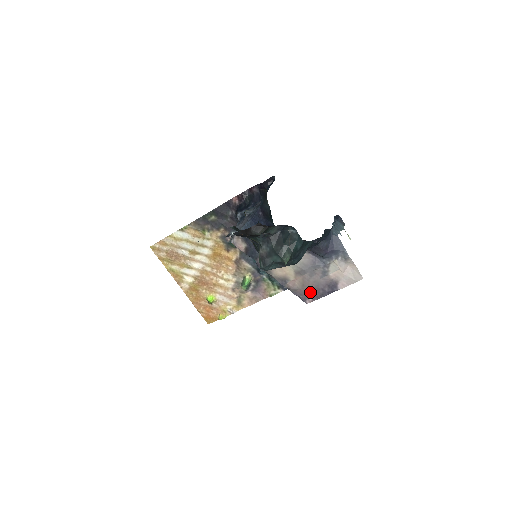
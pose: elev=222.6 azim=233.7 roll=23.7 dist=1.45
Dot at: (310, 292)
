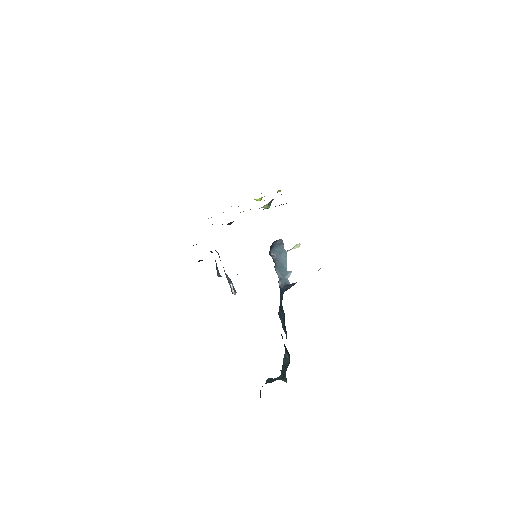
Dot at: occluded
